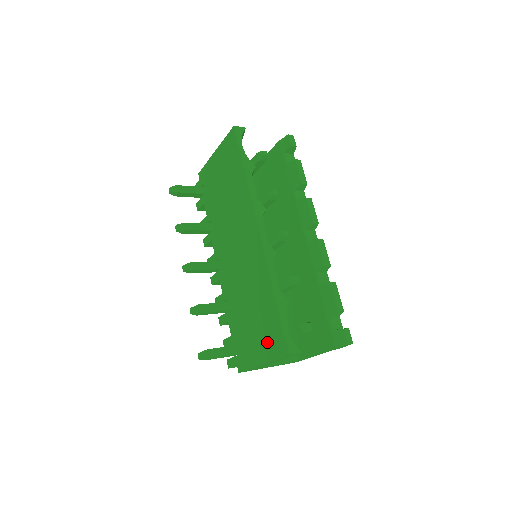
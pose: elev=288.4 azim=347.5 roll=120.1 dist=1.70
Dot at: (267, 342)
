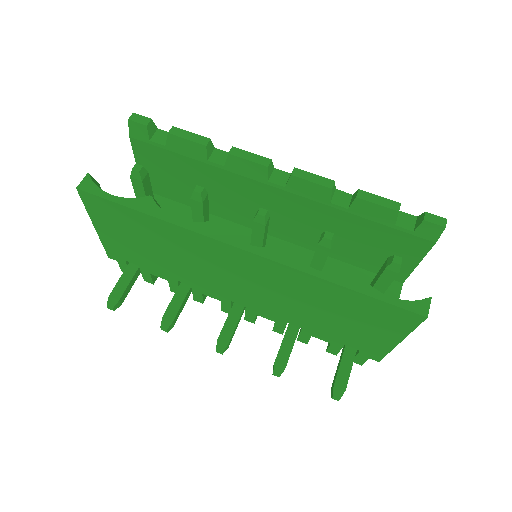
Dot at: (384, 325)
